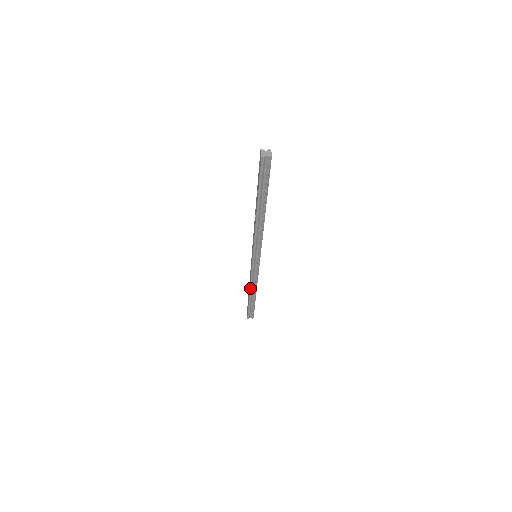
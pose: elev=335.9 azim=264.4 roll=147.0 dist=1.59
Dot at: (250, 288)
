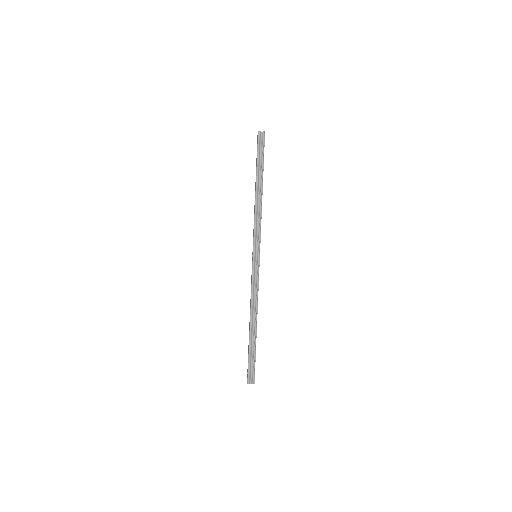
Dot at: (250, 310)
